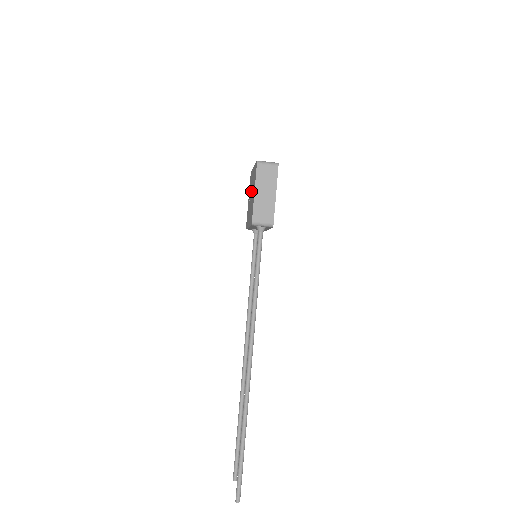
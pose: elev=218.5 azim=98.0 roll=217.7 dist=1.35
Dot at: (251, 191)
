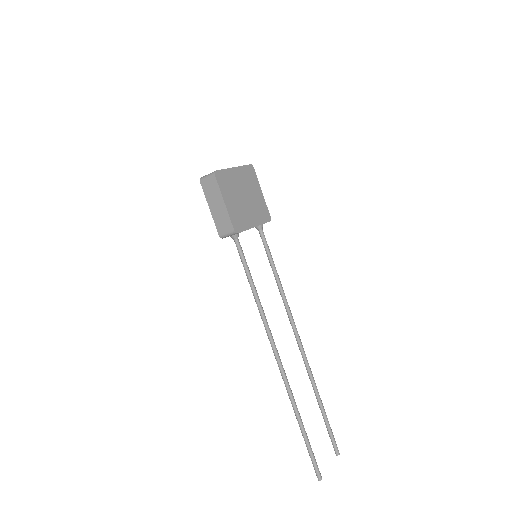
Dot at: occluded
